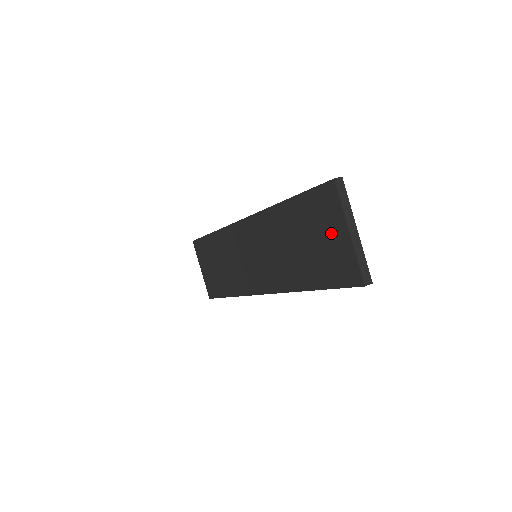
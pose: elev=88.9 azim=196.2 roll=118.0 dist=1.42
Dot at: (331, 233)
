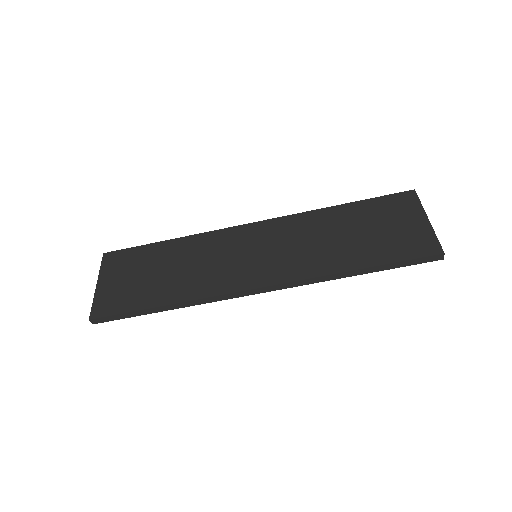
Dot at: (404, 221)
